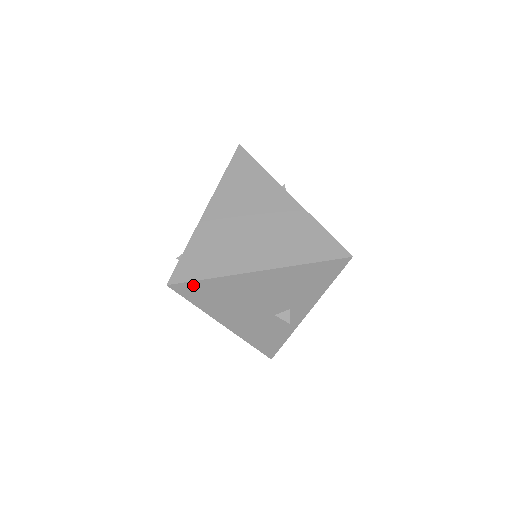
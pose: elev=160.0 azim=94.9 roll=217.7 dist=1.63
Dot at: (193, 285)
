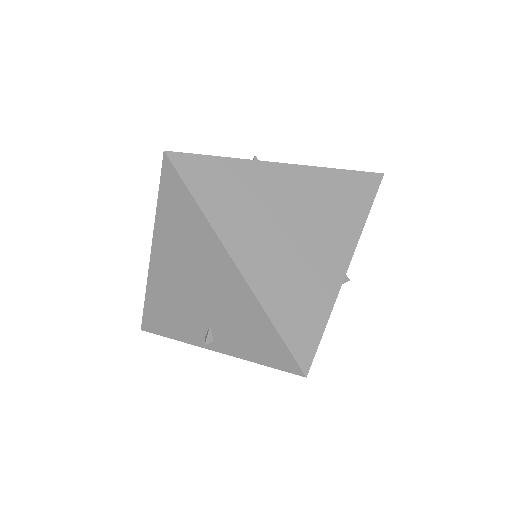
Dot at: (317, 346)
